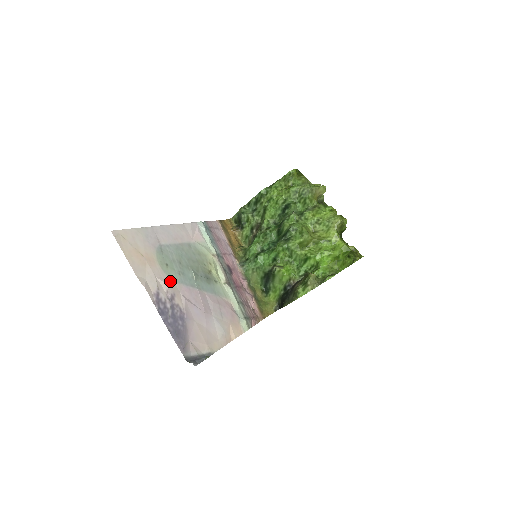
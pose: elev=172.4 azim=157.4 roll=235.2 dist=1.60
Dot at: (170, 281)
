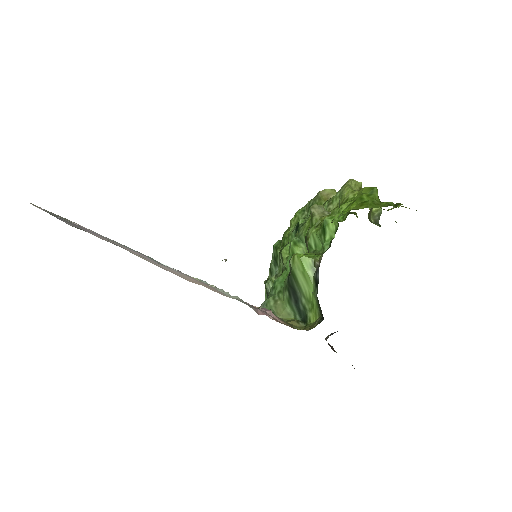
Dot at: occluded
